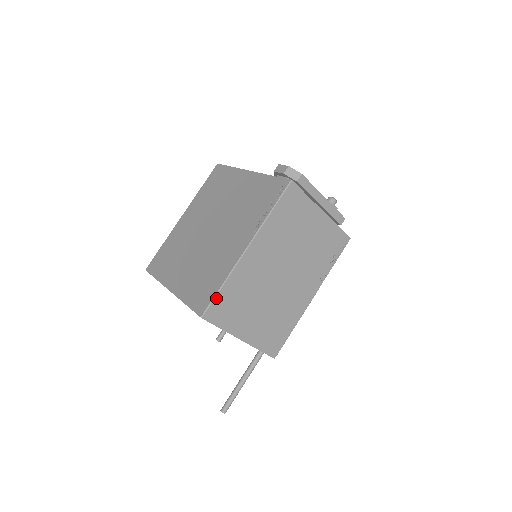
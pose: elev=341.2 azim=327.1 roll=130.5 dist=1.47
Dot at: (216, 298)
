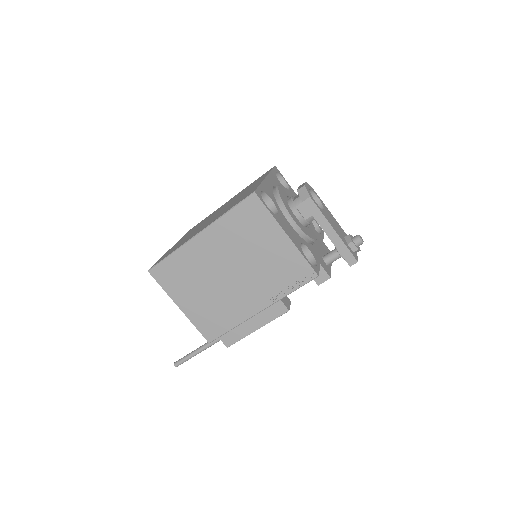
Dot at: (163, 262)
